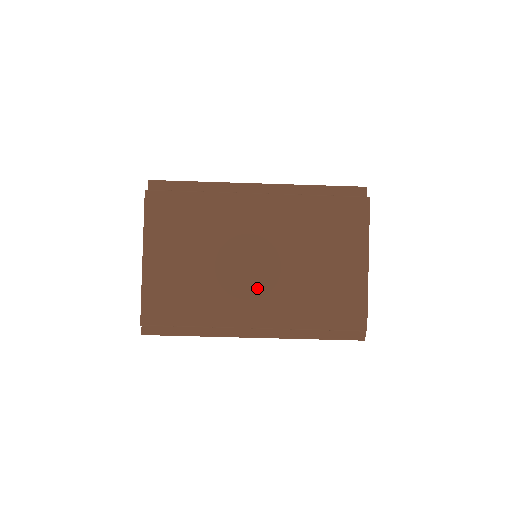
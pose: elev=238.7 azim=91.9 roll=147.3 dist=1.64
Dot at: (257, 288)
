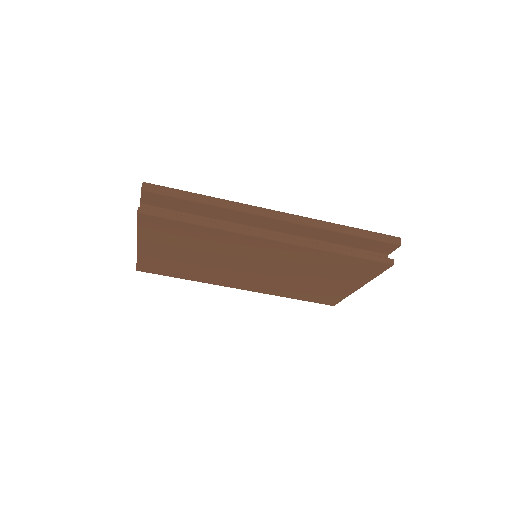
Dot at: (249, 278)
